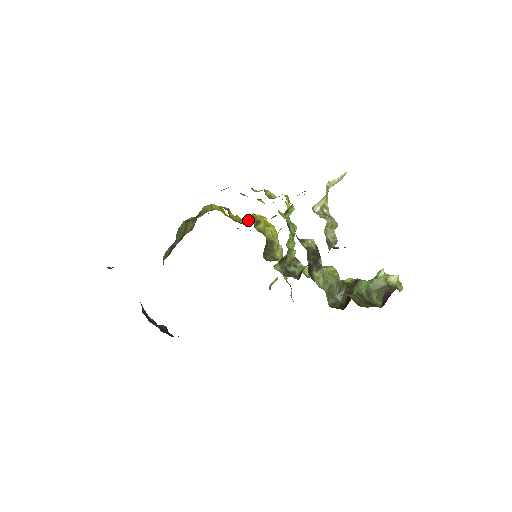
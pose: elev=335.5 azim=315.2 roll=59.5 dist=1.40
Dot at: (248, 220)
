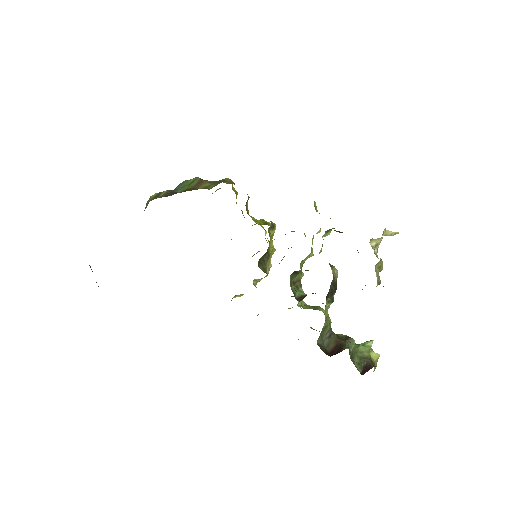
Dot at: (259, 220)
